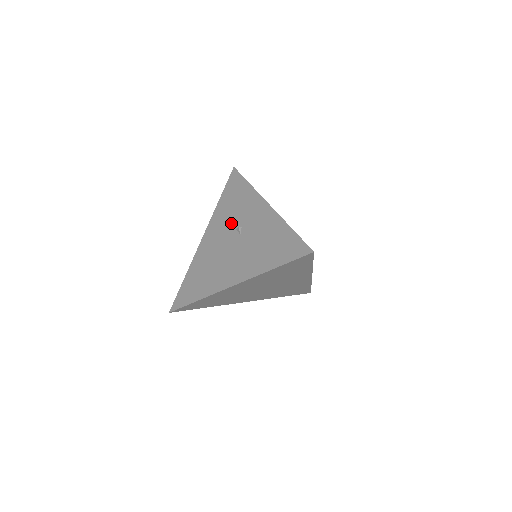
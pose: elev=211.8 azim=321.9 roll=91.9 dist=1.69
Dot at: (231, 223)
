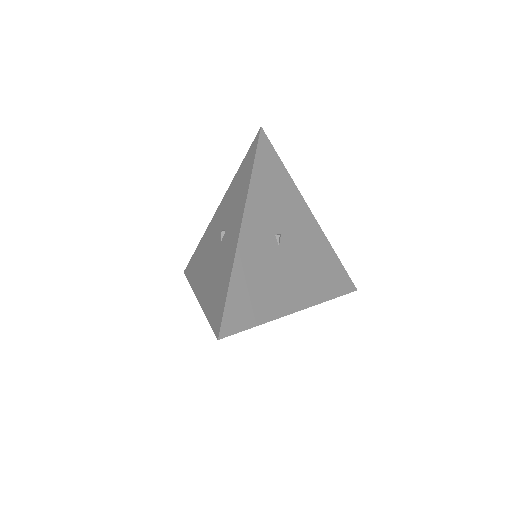
Dot at: (226, 216)
